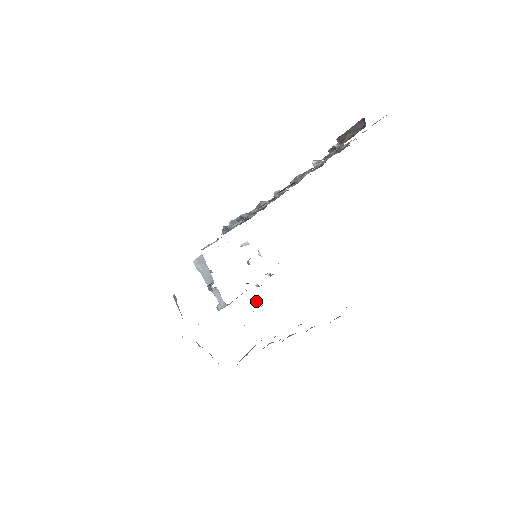
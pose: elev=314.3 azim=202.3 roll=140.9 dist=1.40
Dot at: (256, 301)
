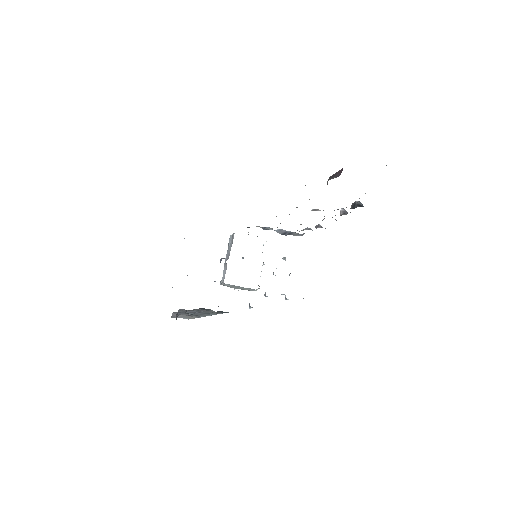
Dot at: occluded
